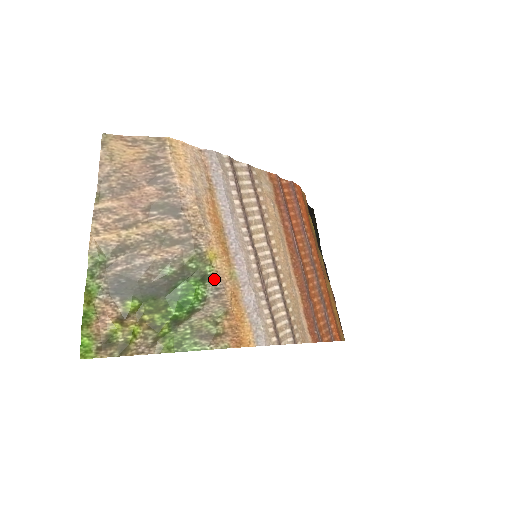
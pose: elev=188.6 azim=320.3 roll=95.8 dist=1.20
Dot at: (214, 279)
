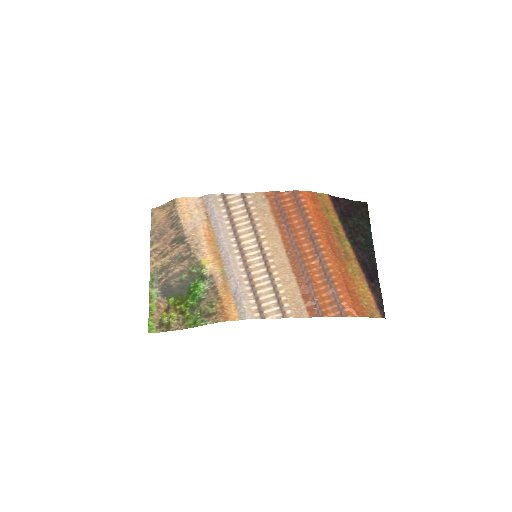
Dot at: (210, 277)
